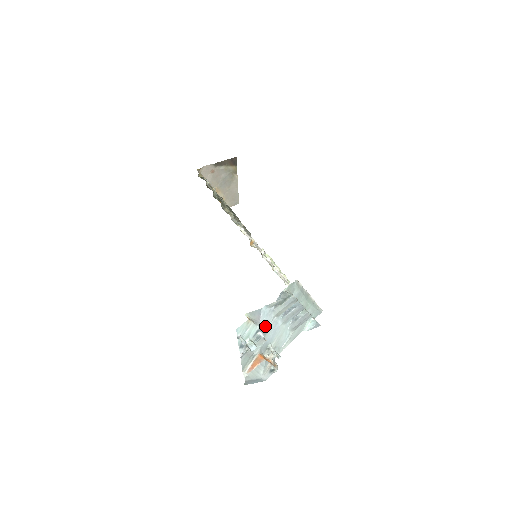
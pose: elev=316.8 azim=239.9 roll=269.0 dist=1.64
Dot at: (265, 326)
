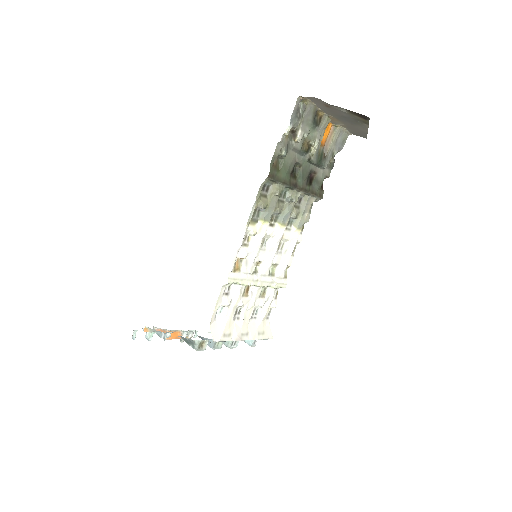
Dot at: occluded
